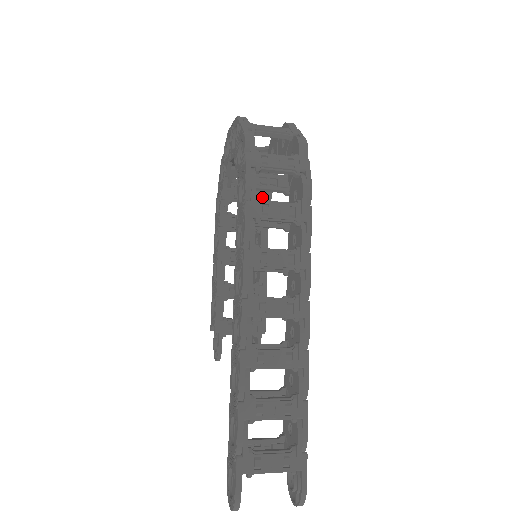
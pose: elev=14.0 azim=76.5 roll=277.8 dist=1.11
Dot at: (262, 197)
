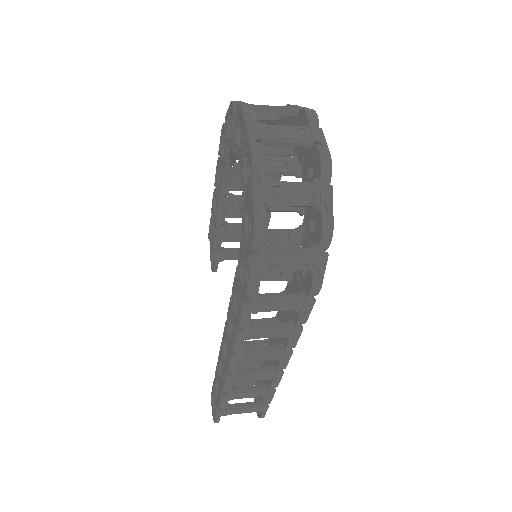
Dot at: occluded
